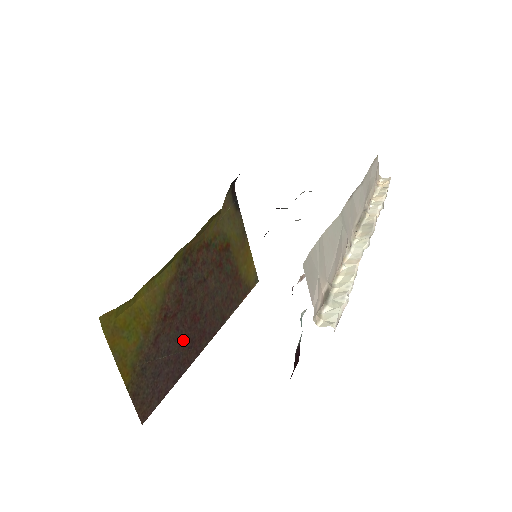
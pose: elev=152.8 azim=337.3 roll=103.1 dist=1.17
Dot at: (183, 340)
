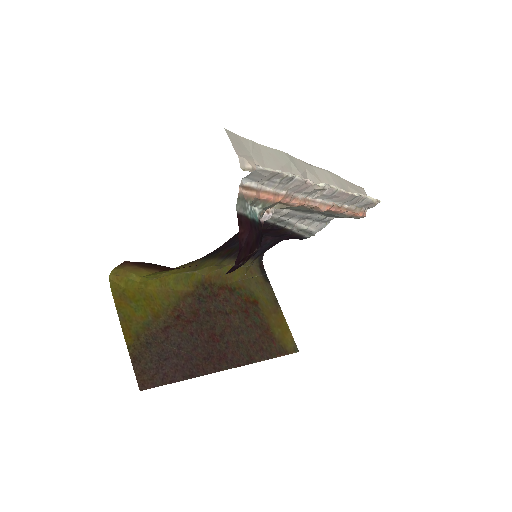
Dot at: (198, 347)
